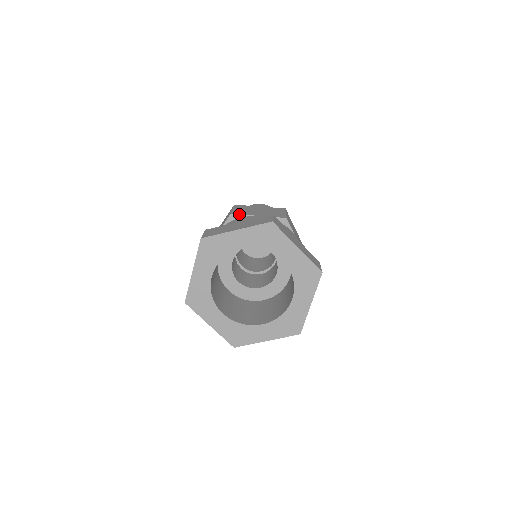
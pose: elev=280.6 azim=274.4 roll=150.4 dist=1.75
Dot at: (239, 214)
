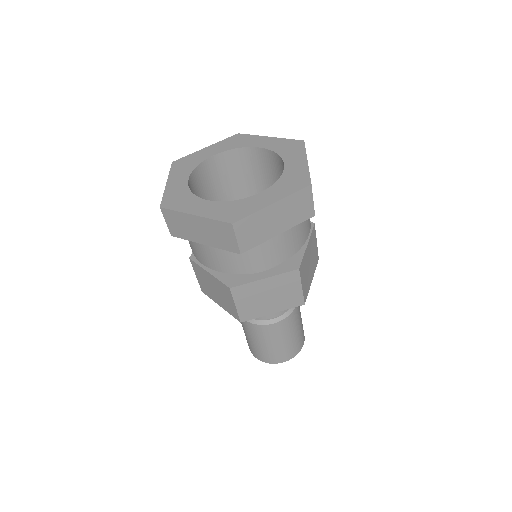
Dot at: occluded
